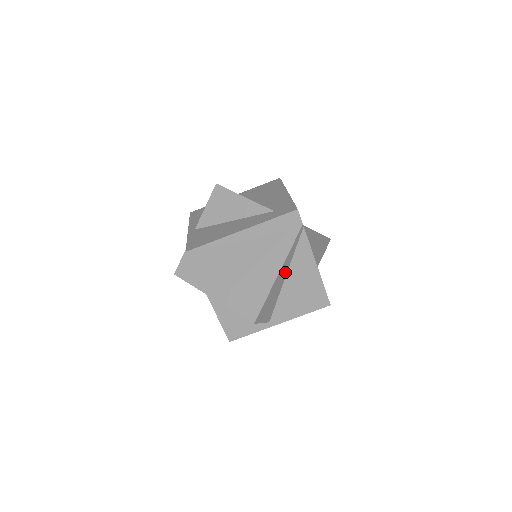
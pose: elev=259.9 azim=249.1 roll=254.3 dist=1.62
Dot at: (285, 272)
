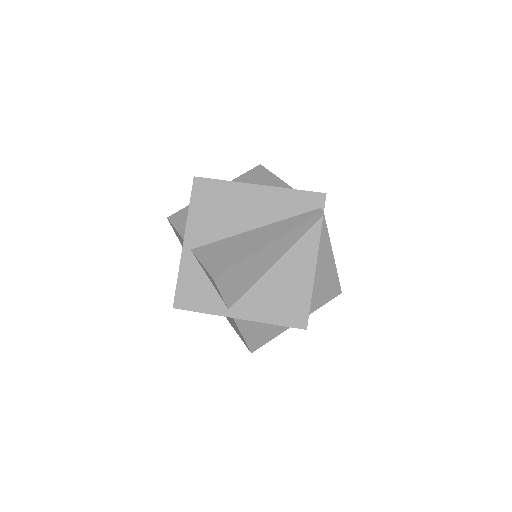
Dot at: (278, 254)
